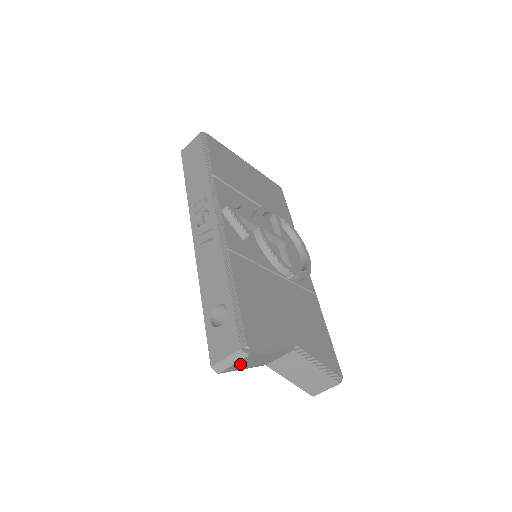
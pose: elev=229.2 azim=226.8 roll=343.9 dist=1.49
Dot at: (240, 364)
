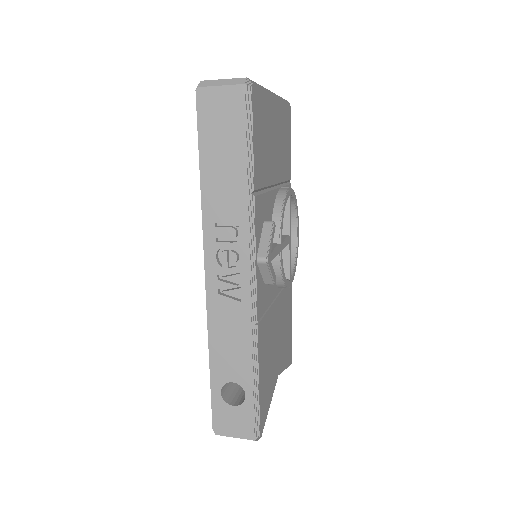
Dot at: occluded
